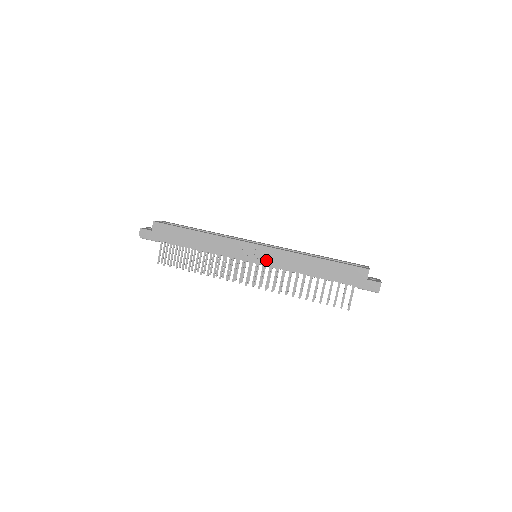
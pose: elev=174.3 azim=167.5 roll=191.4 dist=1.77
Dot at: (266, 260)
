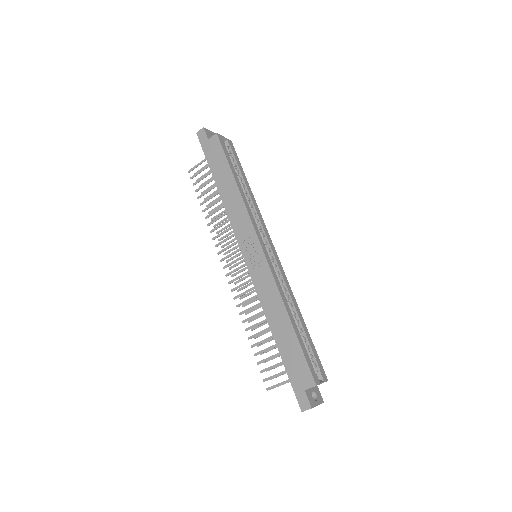
Dot at: (254, 269)
